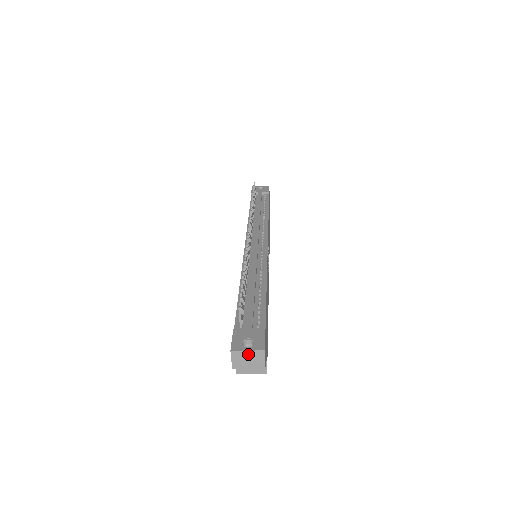
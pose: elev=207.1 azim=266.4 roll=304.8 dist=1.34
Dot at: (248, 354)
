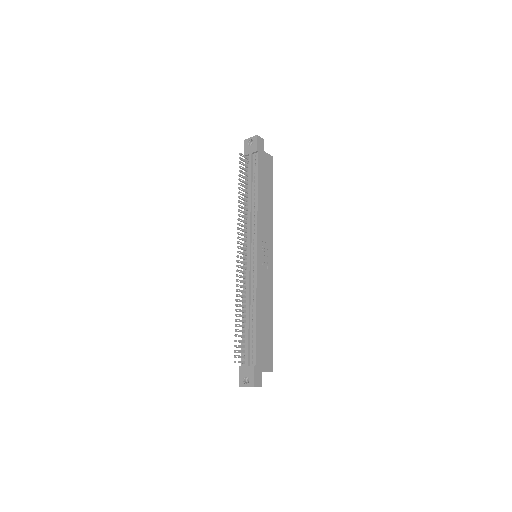
Dot at: occluded
